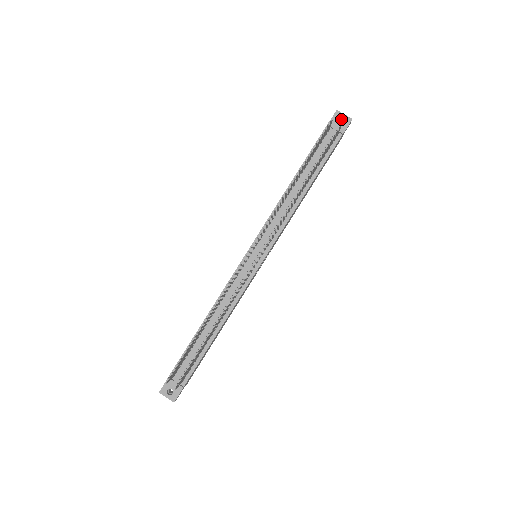
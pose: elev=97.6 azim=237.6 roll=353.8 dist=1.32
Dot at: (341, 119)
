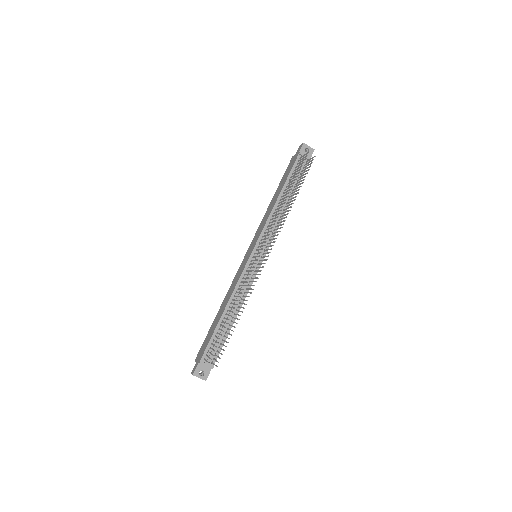
Dot at: (306, 149)
